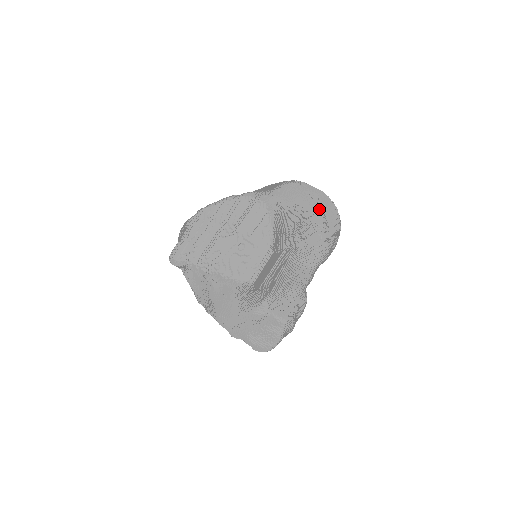
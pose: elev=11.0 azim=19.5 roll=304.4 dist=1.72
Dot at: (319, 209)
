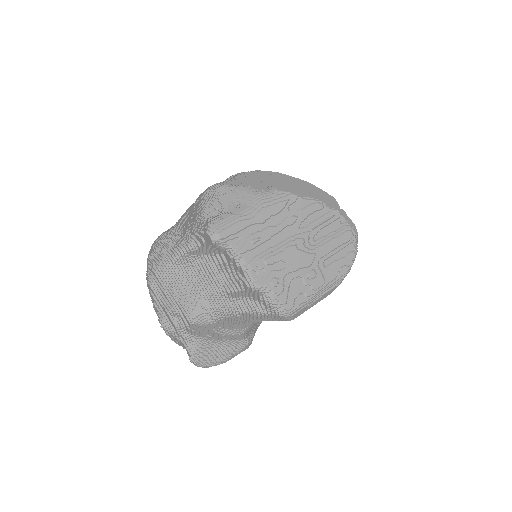
Dot at: occluded
